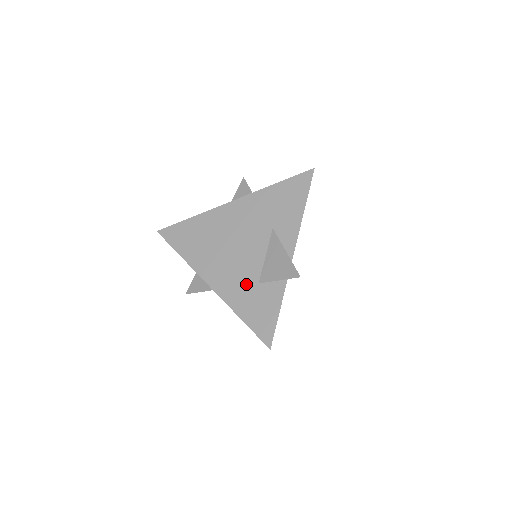
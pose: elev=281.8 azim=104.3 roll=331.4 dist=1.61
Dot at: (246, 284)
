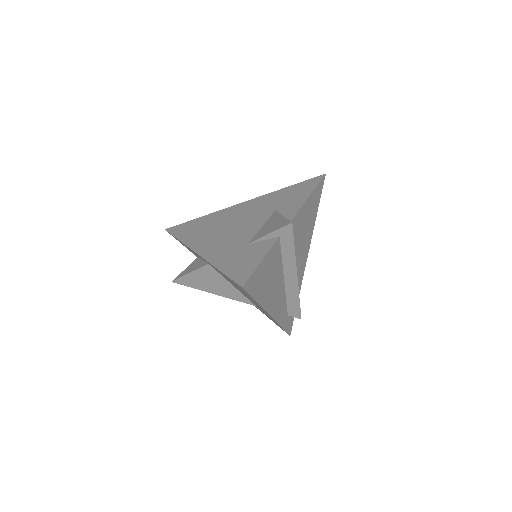
Dot at: (235, 246)
